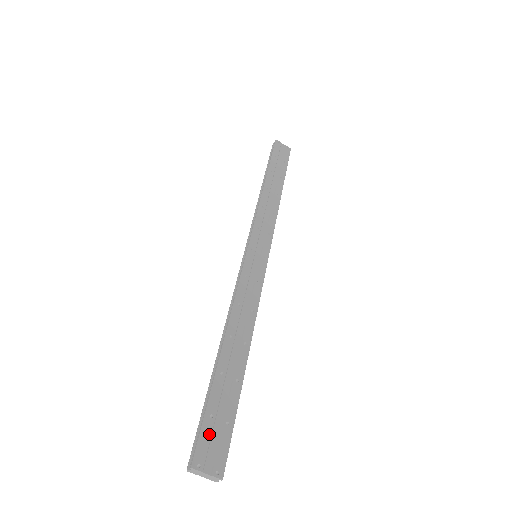
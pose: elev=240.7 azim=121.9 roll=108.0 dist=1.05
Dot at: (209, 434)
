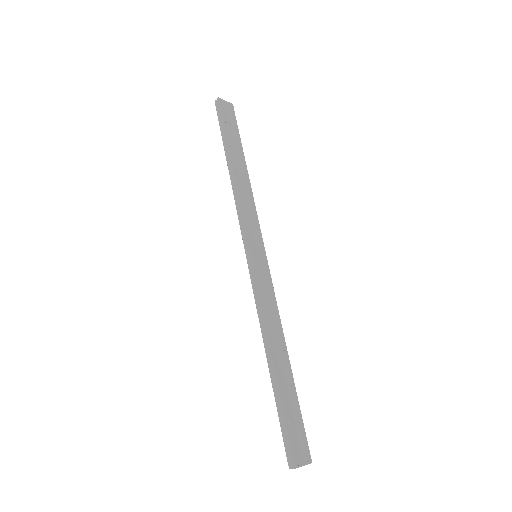
Dot at: (294, 438)
